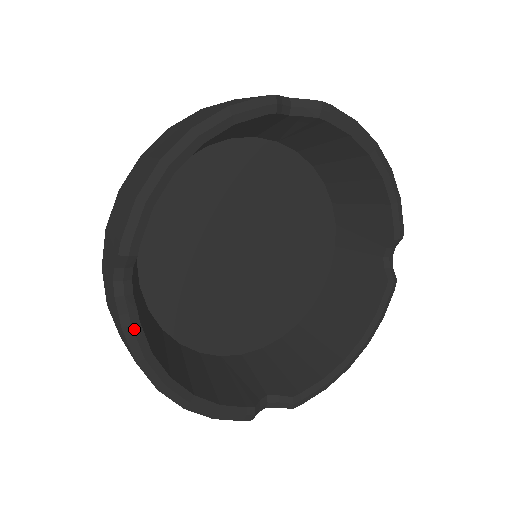
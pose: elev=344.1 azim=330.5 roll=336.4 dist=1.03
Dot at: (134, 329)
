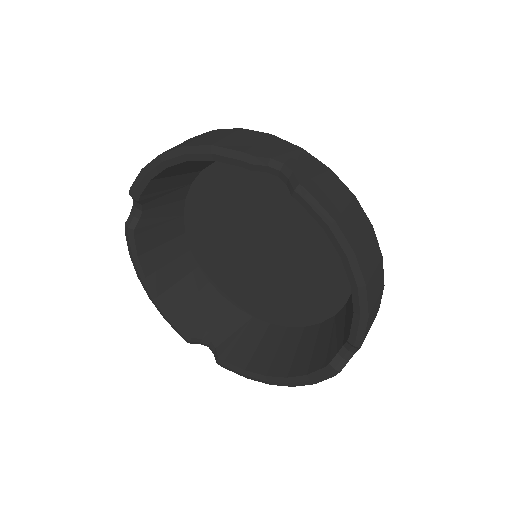
Dot at: (130, 237)
